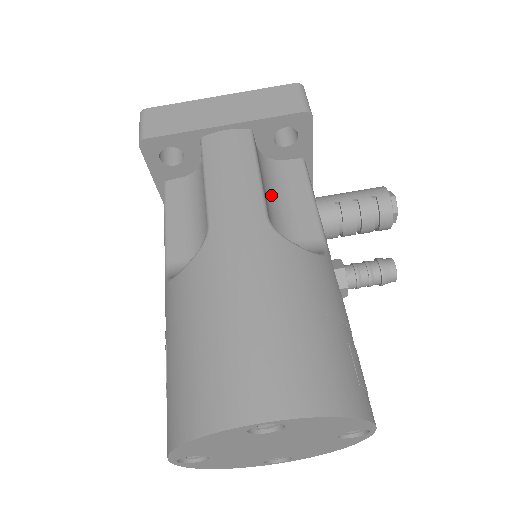
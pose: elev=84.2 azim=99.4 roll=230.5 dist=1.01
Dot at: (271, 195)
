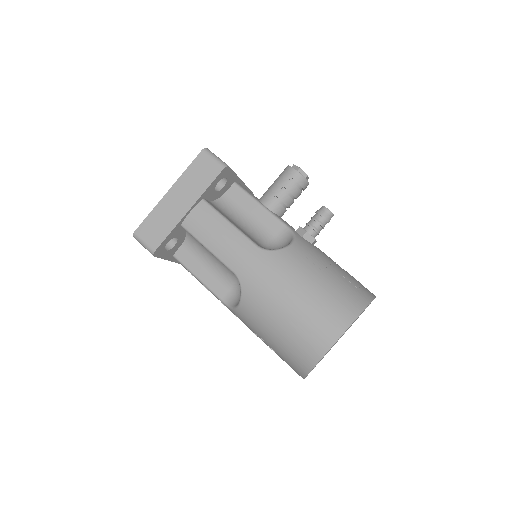
Dot at: (241, 223)
